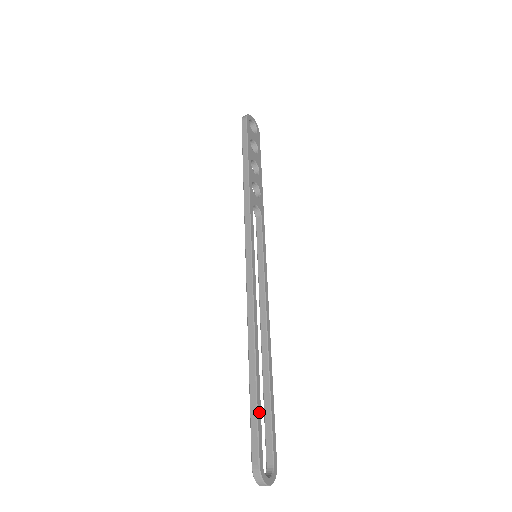
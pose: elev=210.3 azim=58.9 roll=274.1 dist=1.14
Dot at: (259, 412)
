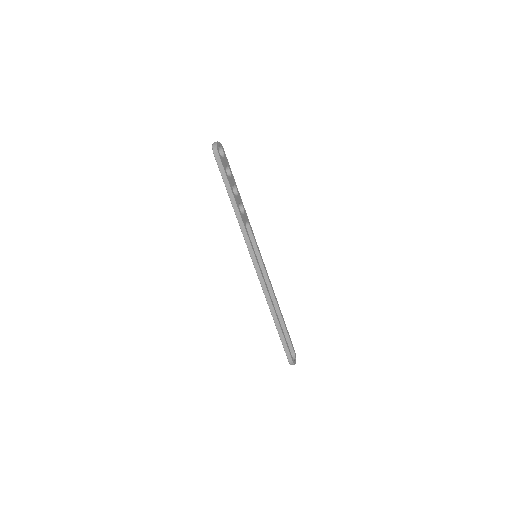
Dot at: occluded
